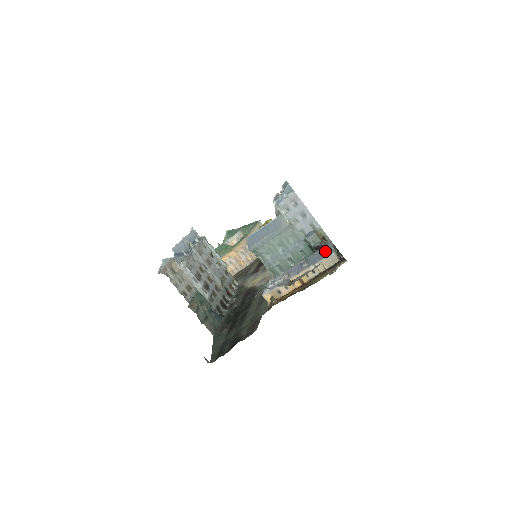
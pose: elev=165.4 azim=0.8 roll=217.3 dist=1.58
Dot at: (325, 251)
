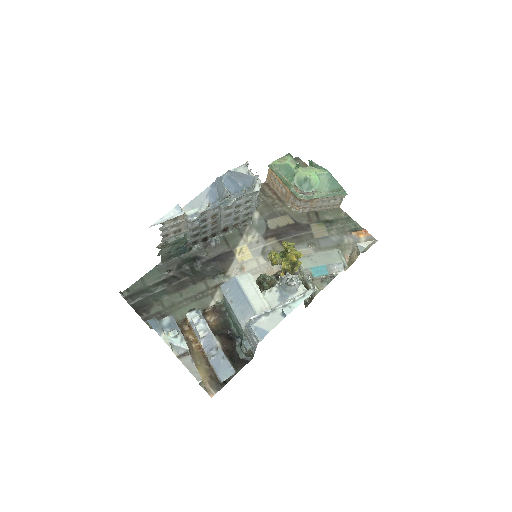
Dot at: (224, 371)
